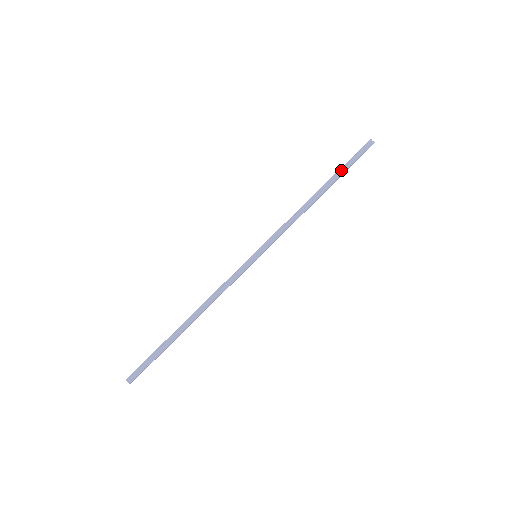
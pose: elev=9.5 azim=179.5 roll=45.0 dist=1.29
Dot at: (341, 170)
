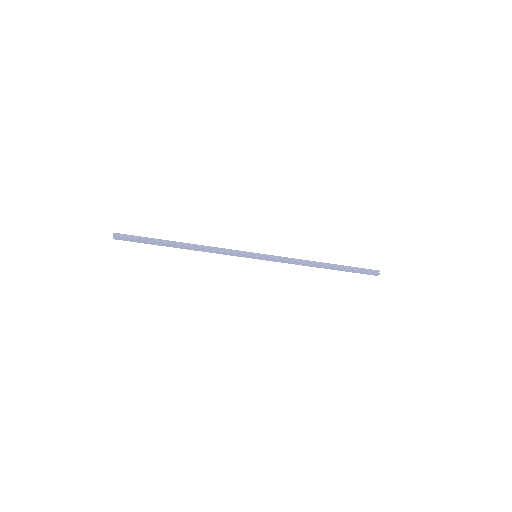
Dot at: (348, 267)
